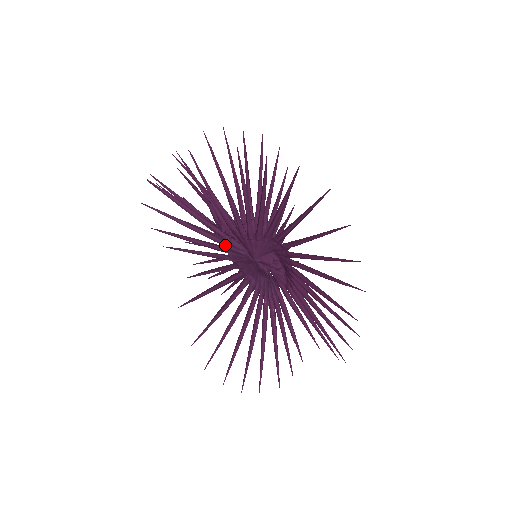
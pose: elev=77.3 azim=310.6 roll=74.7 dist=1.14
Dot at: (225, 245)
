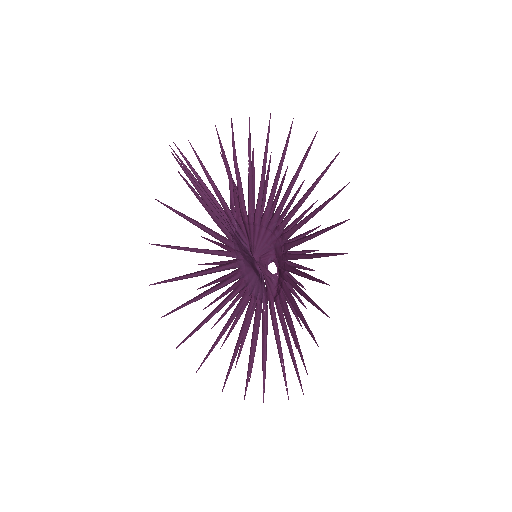
Dot at: (230, 224)
